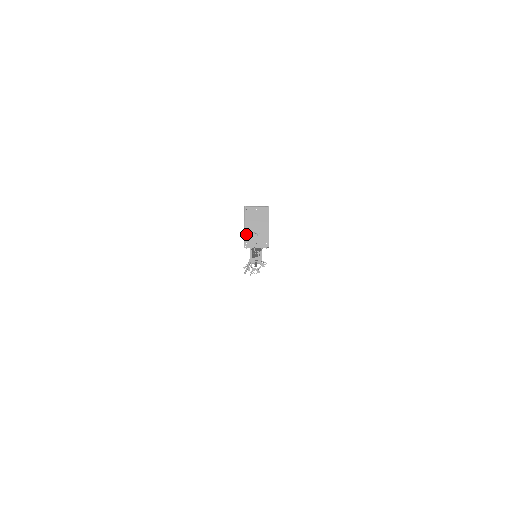
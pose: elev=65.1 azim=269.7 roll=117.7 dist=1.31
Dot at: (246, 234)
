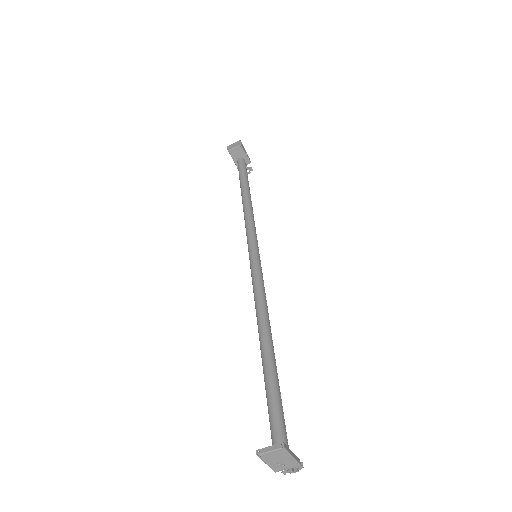
Dot at: (271, 467)
